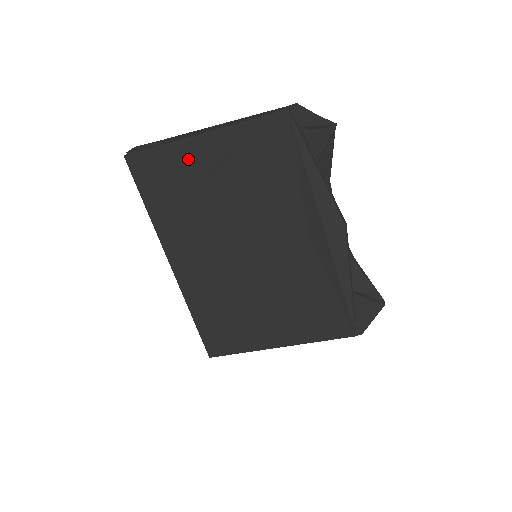
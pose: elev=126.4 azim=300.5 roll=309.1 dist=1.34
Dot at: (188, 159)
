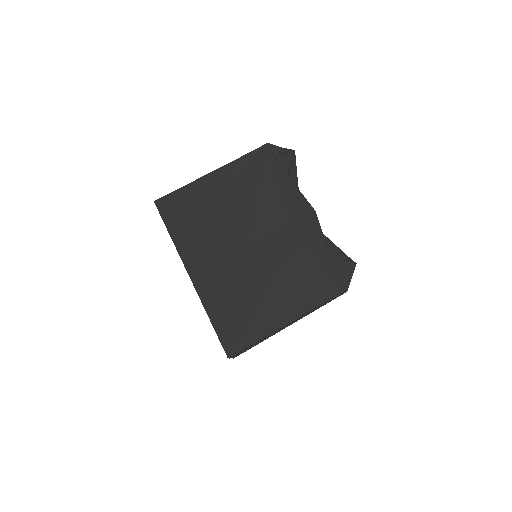
Dot at: (201, 192)
